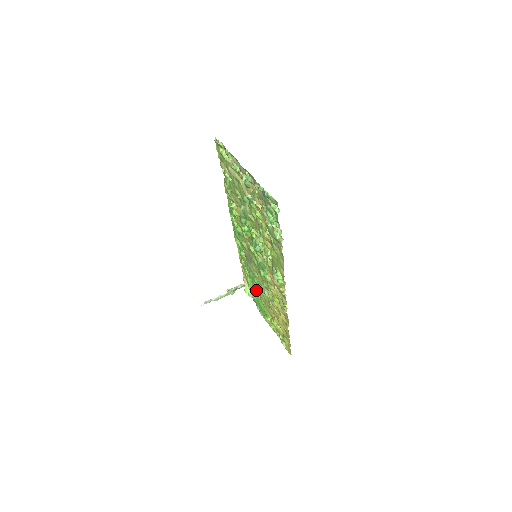
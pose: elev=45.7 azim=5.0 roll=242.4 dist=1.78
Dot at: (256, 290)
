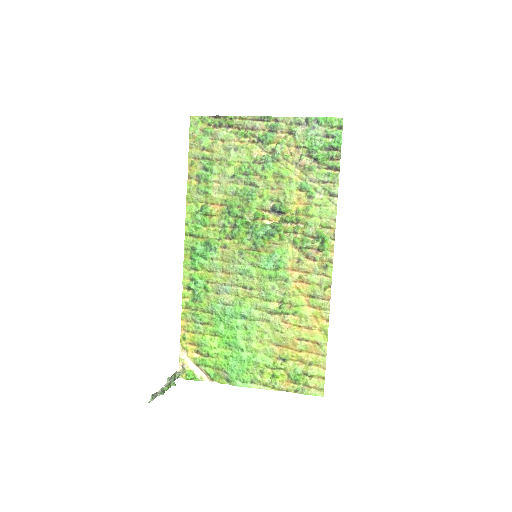
Dot at: (237, 334)
